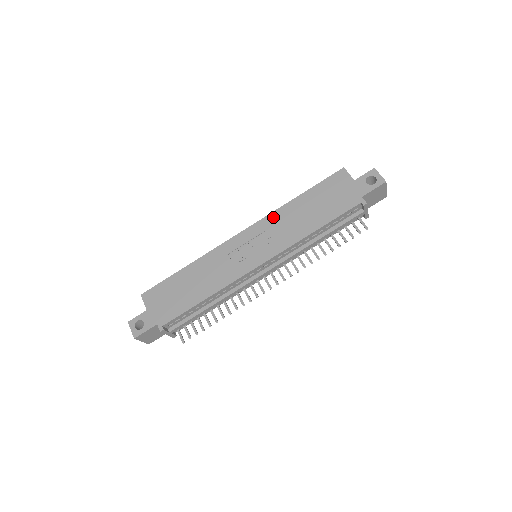
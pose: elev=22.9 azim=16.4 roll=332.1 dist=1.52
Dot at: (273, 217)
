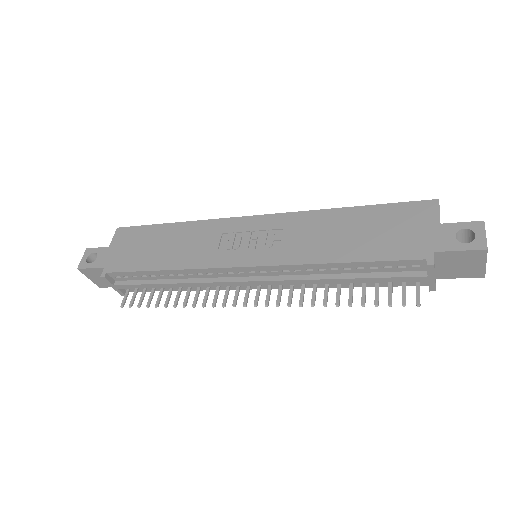
Dot at: (301, 217)
